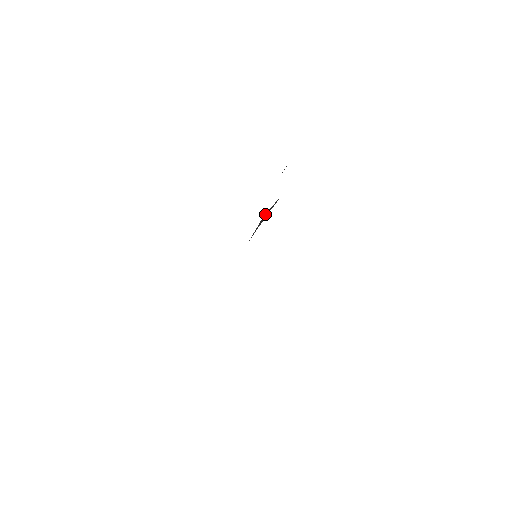
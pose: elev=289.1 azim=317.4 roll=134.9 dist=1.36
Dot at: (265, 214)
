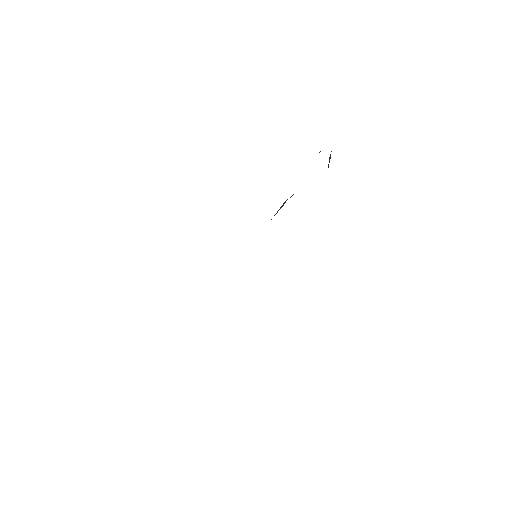
Dot at: (286, 200)
